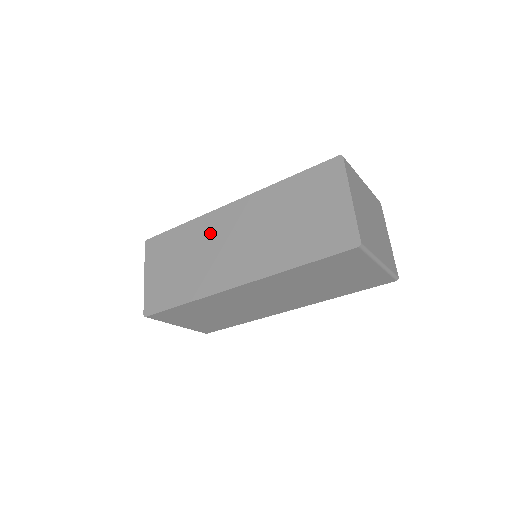
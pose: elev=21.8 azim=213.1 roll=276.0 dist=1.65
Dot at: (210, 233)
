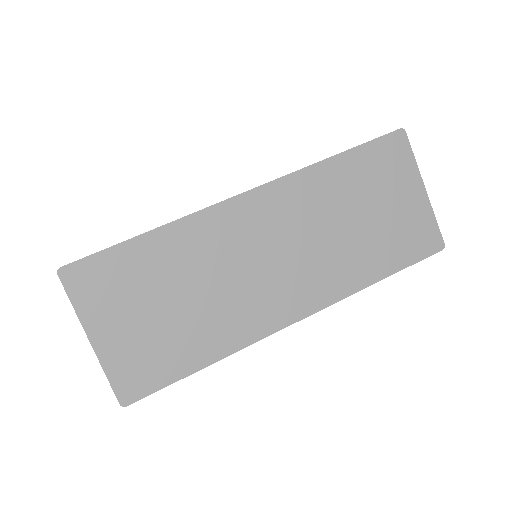
Dot at: (221, 245)
